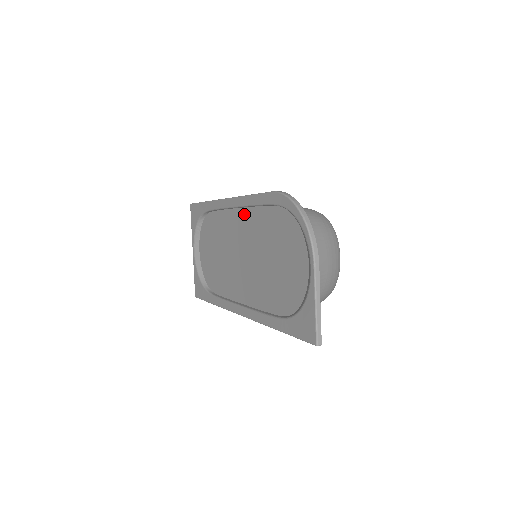
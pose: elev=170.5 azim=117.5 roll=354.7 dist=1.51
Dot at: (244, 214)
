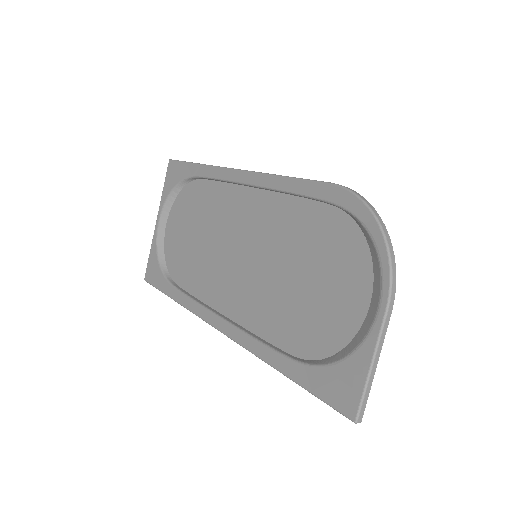
Dot at: (262, 198)
